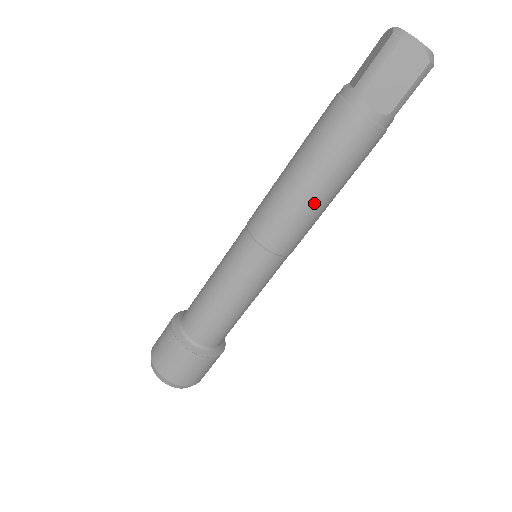
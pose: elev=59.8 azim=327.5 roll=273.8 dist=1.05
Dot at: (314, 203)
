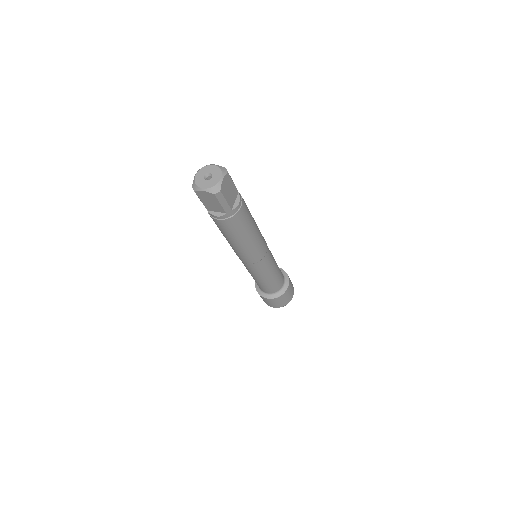
Dot at: (241, 247)
